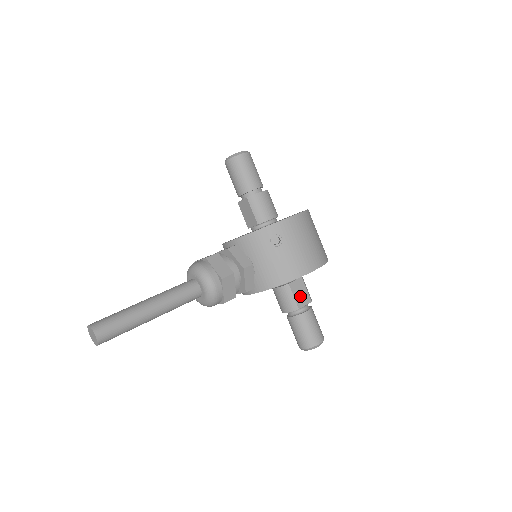
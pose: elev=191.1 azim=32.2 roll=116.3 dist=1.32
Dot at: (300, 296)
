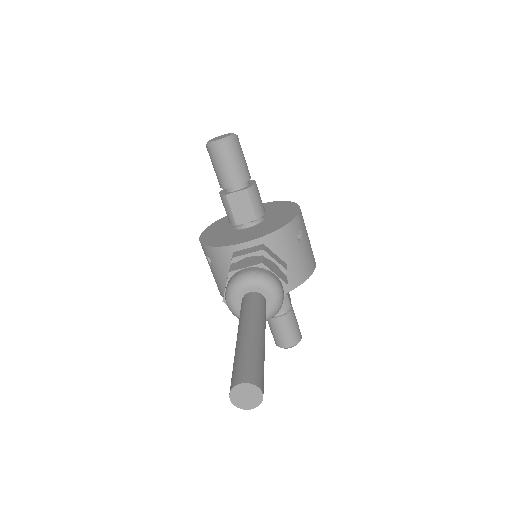
Dot at: (287, 293)
